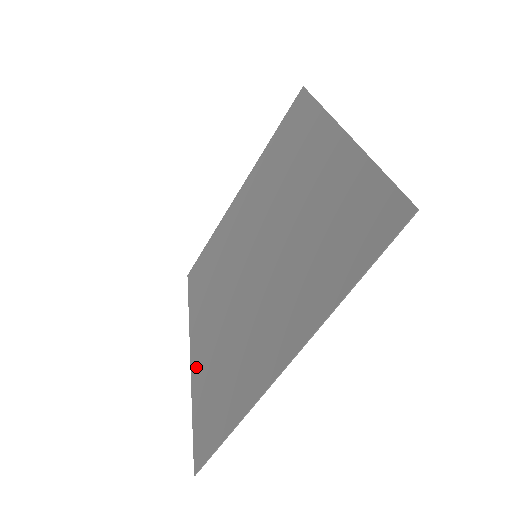
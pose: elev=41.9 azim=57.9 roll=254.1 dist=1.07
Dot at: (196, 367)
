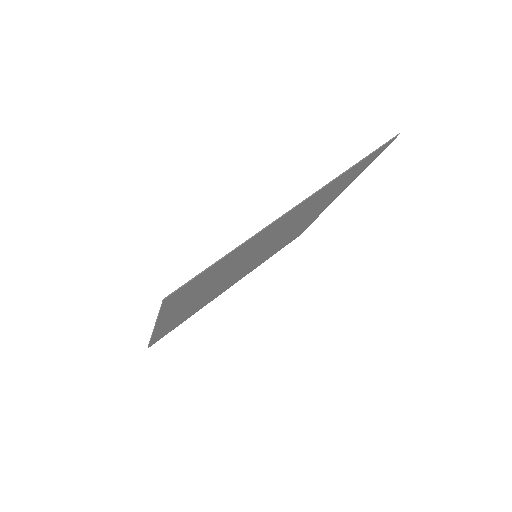
Dot at: (166, 316)
